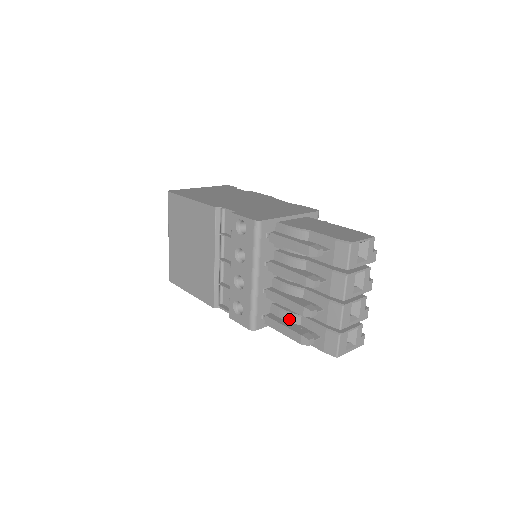
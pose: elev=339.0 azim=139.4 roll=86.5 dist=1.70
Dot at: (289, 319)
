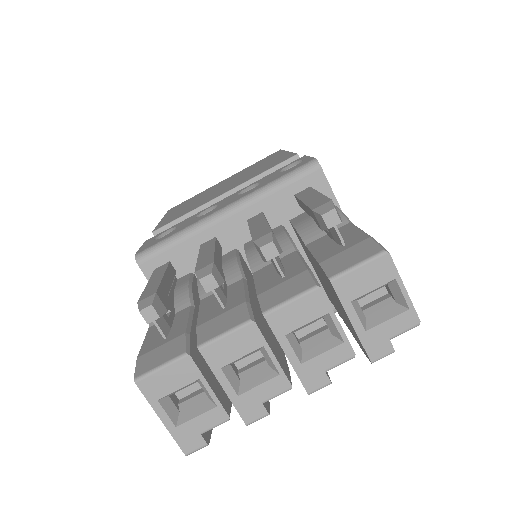
Dot at: (179, 295)
